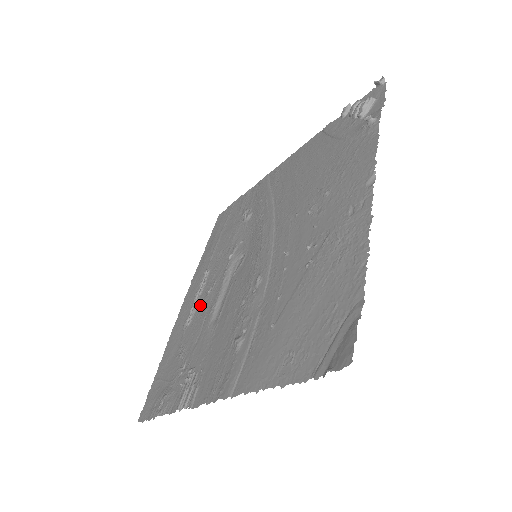
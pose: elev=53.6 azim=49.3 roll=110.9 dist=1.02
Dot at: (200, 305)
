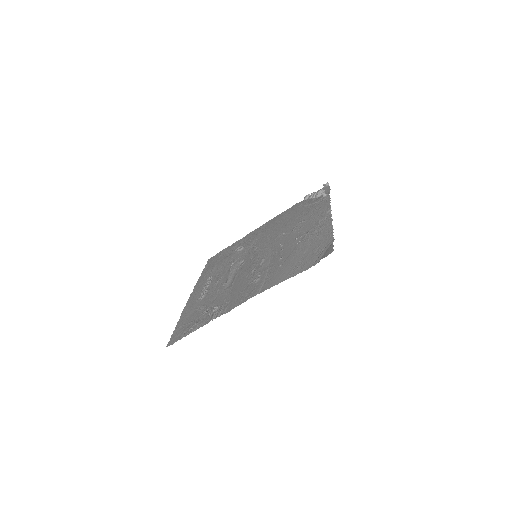
Dot at: (211, 289)
